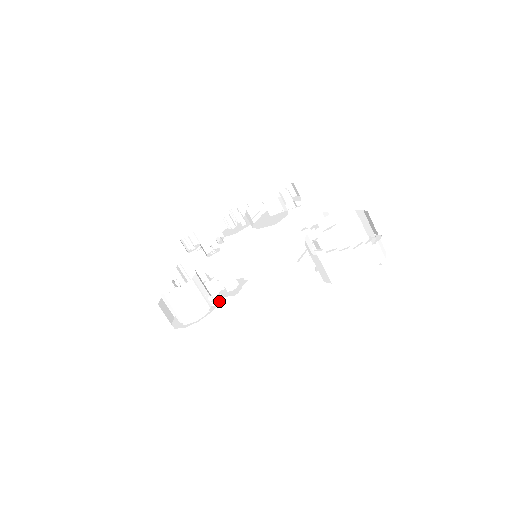
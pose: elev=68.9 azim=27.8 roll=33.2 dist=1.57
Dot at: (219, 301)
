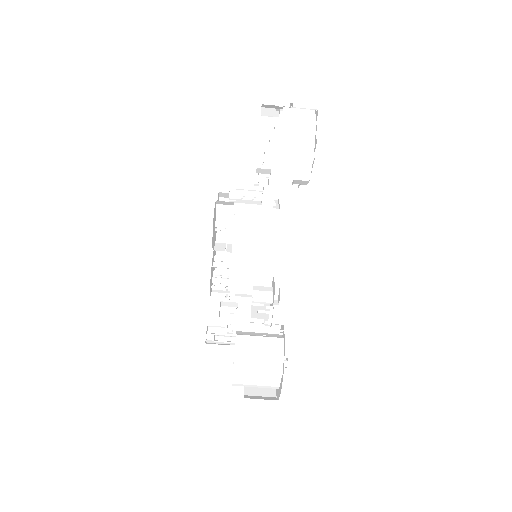
Dot at: (282, 326)
